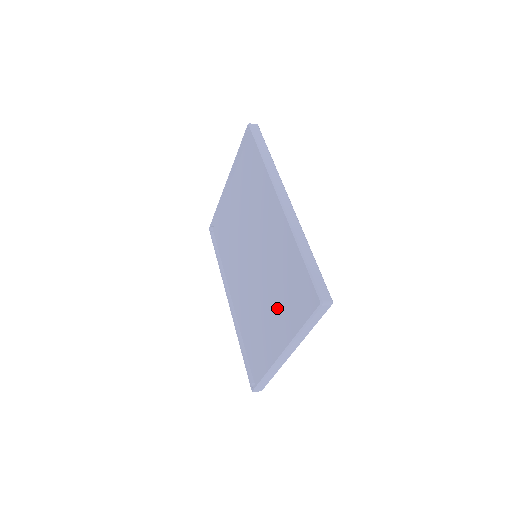
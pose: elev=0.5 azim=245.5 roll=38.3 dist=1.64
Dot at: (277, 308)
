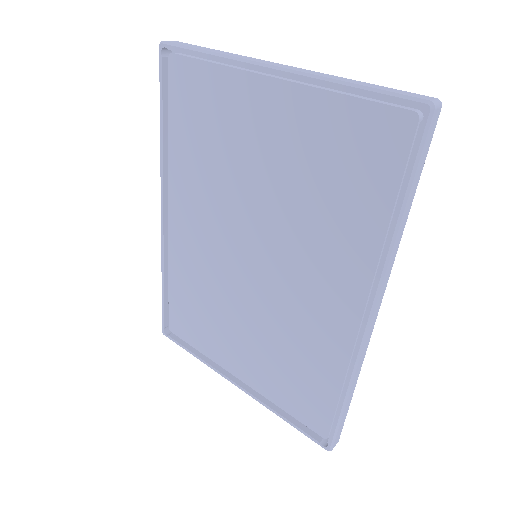
Dot at: (257, 354)
